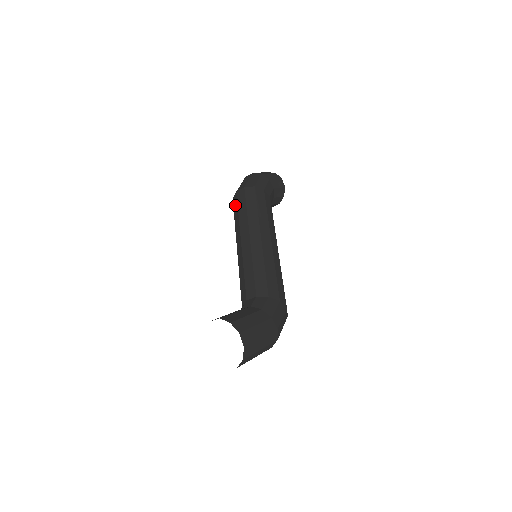
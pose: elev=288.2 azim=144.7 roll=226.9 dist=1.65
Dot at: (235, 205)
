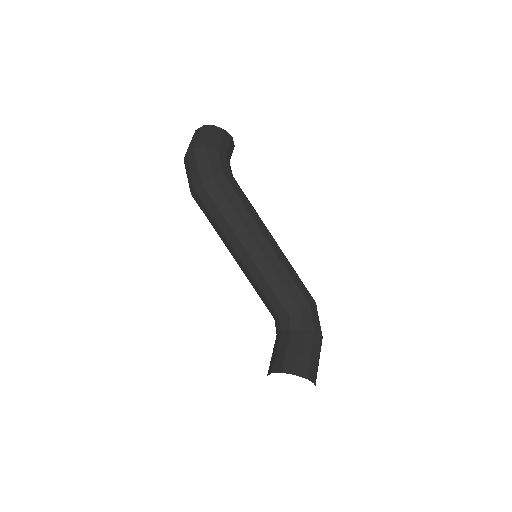
Dot at: (201, 206)
